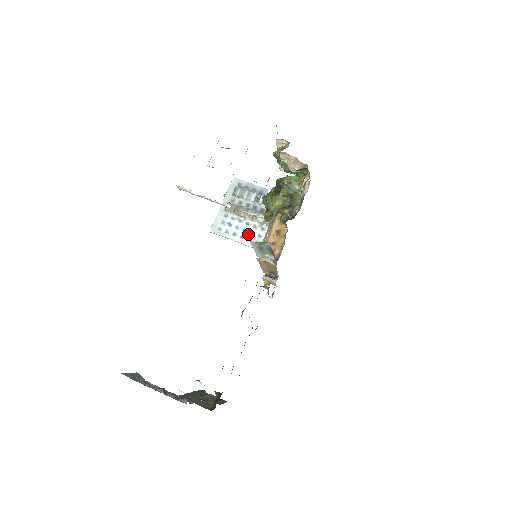
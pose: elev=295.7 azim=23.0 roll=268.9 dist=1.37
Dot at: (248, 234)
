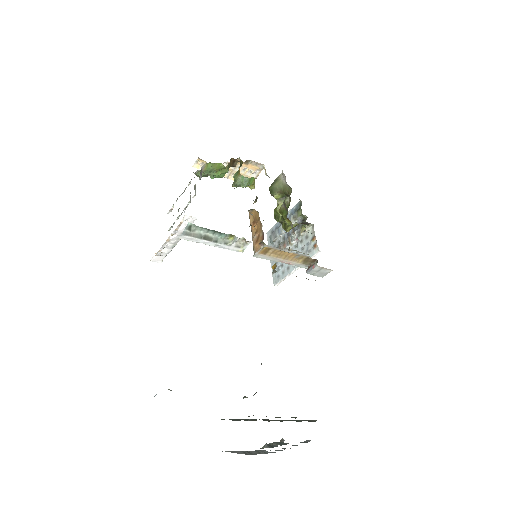
Dot at: occluded
